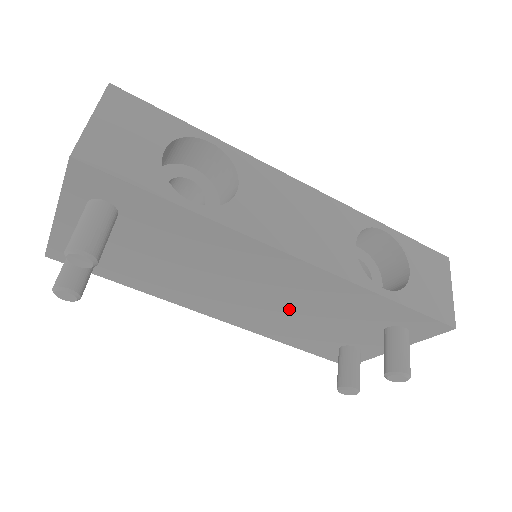
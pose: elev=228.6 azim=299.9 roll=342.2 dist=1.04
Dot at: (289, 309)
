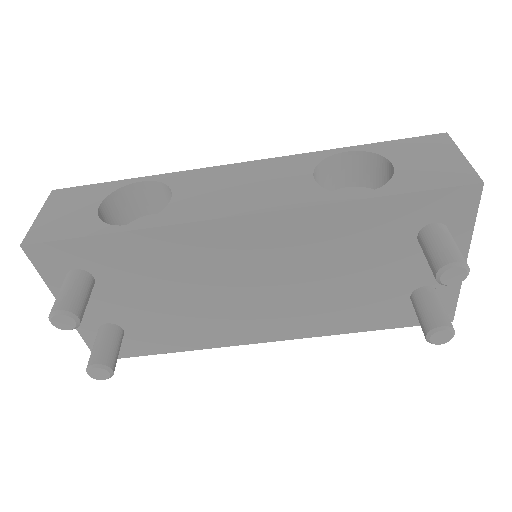
Dot at: (309, 282)
